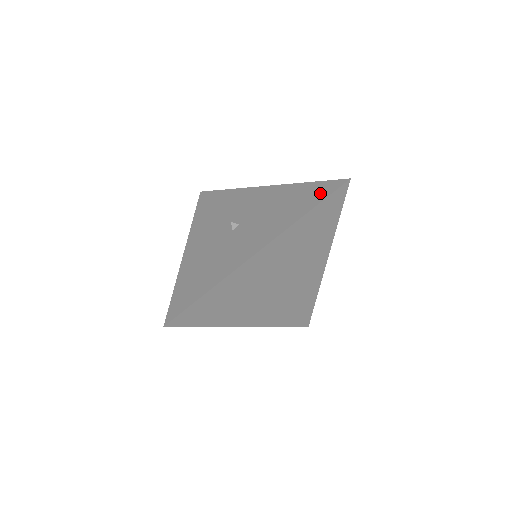
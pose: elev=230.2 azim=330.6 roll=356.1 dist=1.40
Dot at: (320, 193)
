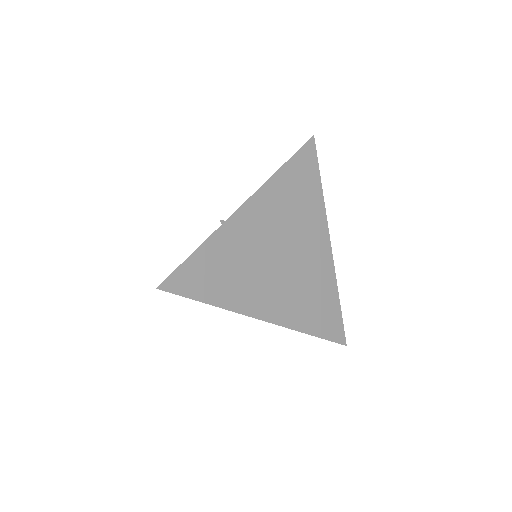
Dot at: occluded
